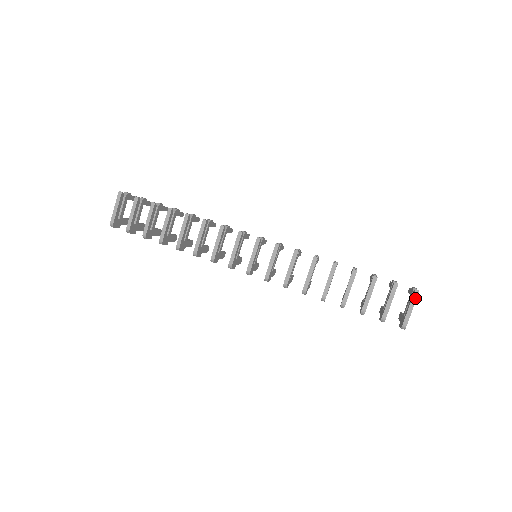
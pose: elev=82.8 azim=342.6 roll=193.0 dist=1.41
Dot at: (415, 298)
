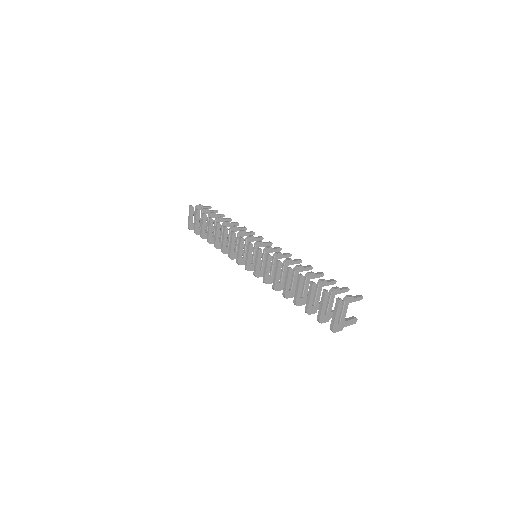
Dot at: (337, 306)
